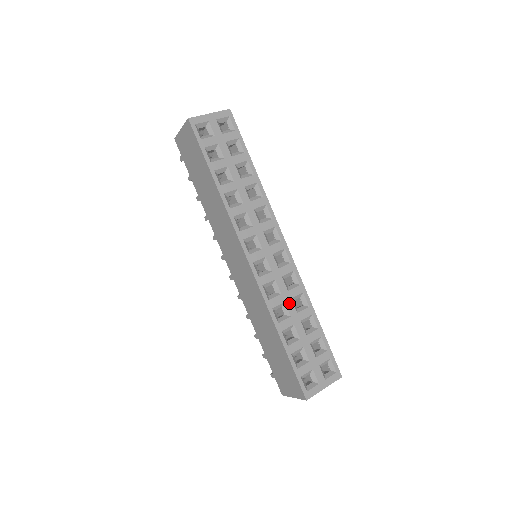
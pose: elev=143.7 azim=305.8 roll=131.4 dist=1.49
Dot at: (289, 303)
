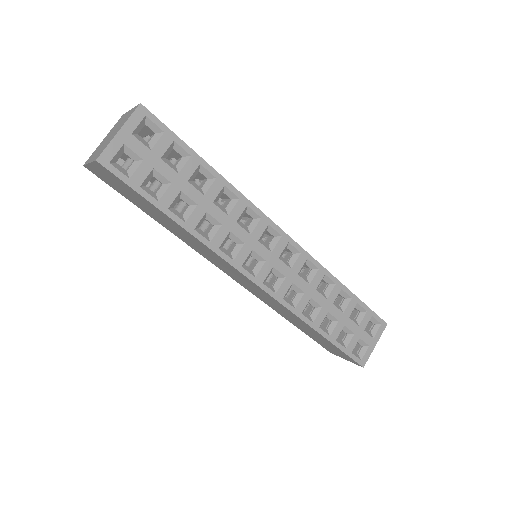
Dot at: (315, 295)
